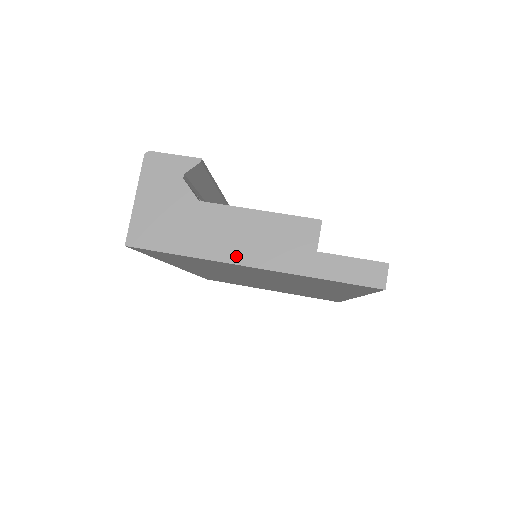
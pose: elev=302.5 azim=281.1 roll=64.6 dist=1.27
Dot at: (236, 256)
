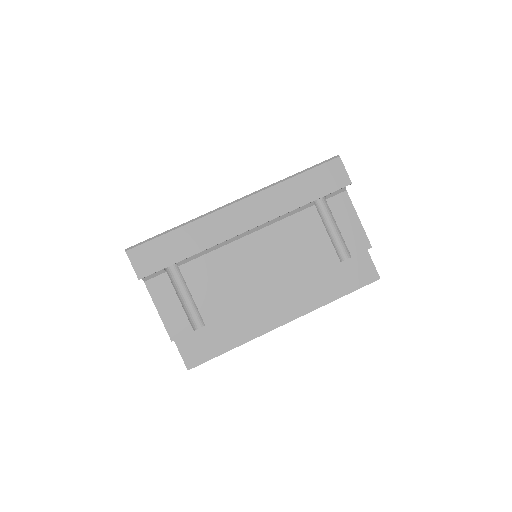
Dot at: occluded
